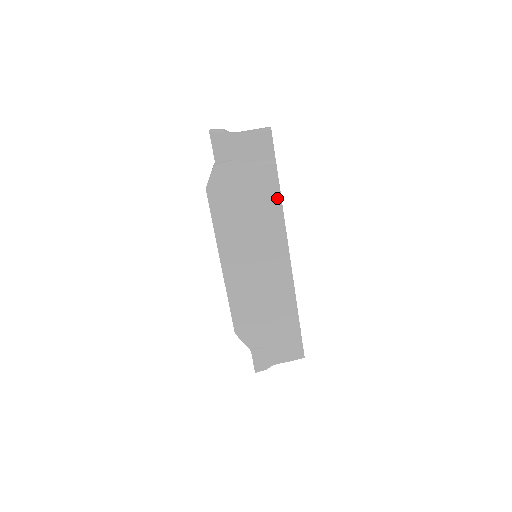
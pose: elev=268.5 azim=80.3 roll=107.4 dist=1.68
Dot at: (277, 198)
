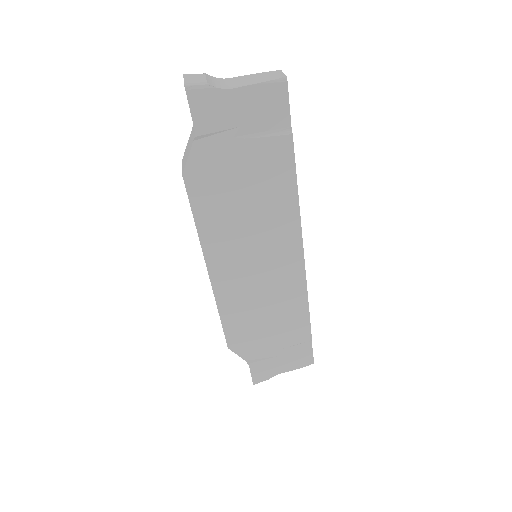
Dot at: (291, 184)
